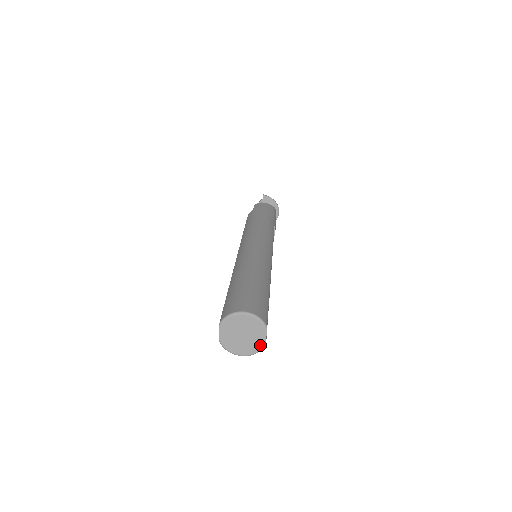
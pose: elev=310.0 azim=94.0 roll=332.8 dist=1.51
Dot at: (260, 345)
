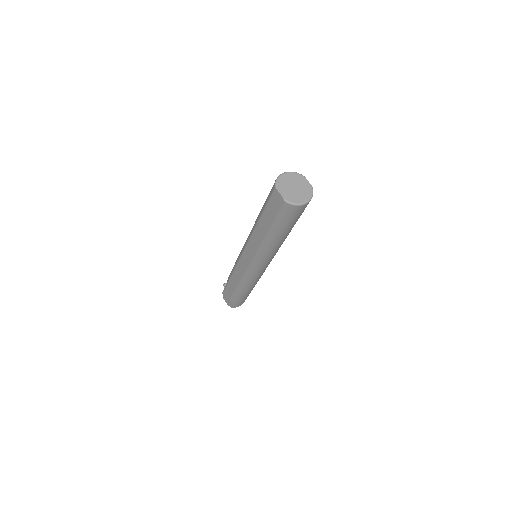
Dot at: (310, 189)
